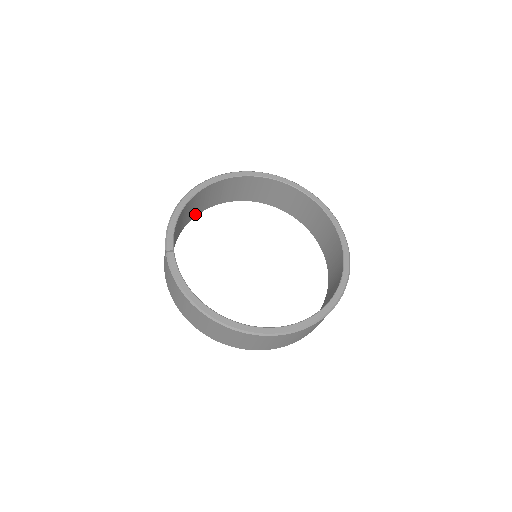
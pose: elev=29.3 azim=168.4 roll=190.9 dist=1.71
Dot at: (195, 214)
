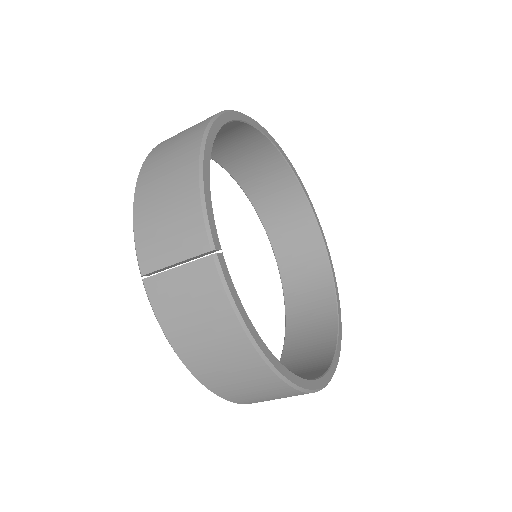
Dot at: occluded
